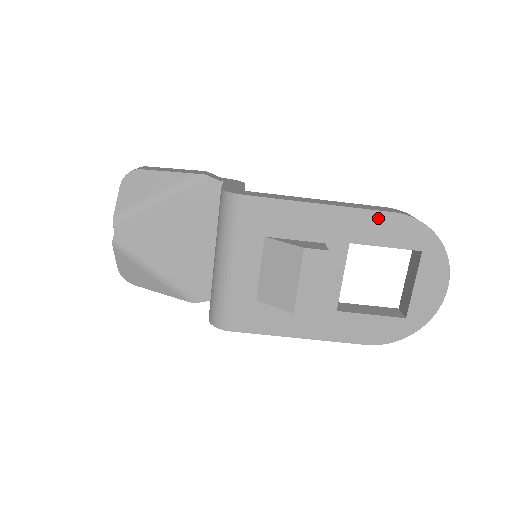
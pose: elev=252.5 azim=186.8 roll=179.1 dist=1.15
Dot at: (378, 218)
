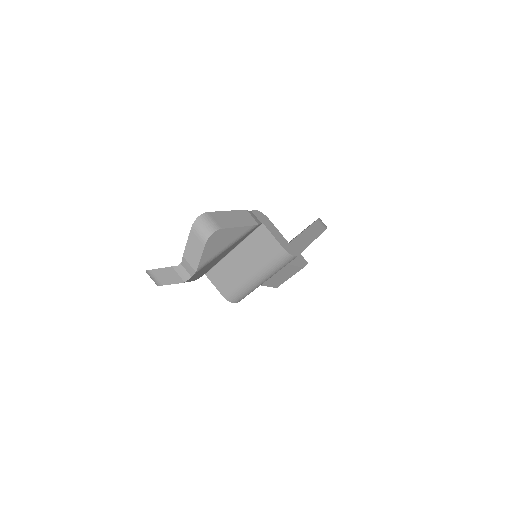
Dot at: occluded
